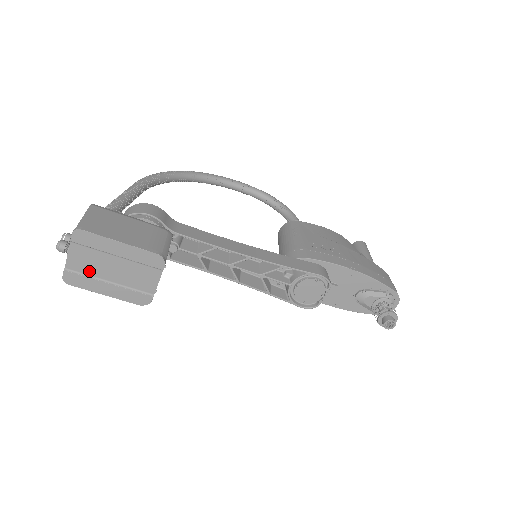
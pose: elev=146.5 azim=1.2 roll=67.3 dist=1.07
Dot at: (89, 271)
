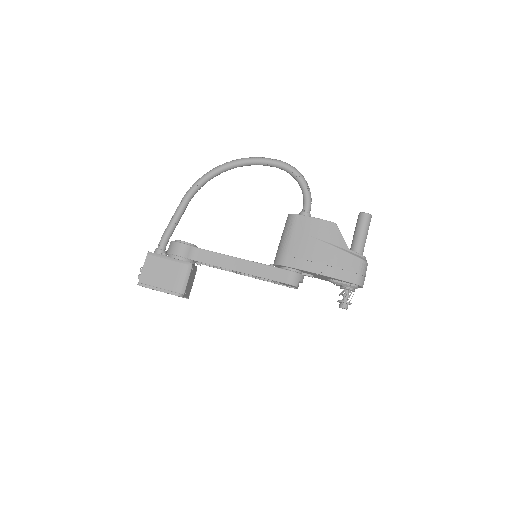
Dot at: occluded
